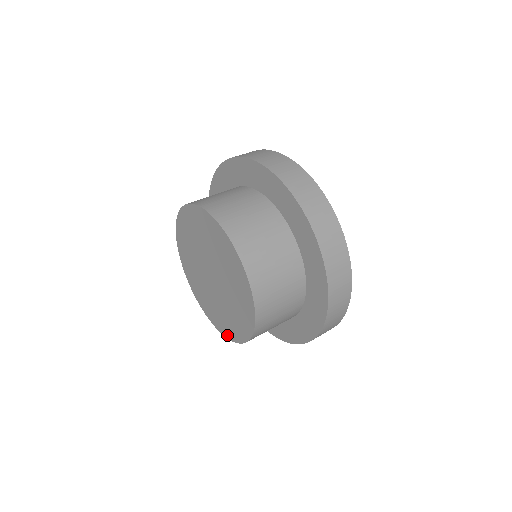
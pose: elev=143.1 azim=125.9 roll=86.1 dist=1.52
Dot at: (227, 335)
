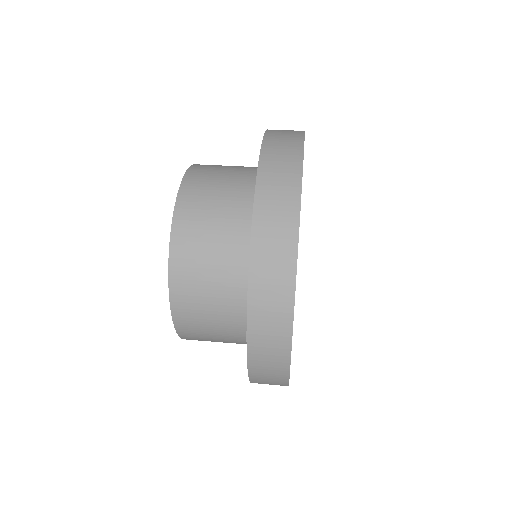
Dot at: occluded
